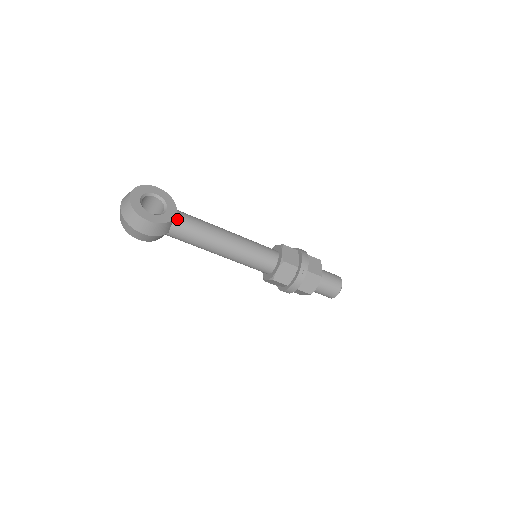
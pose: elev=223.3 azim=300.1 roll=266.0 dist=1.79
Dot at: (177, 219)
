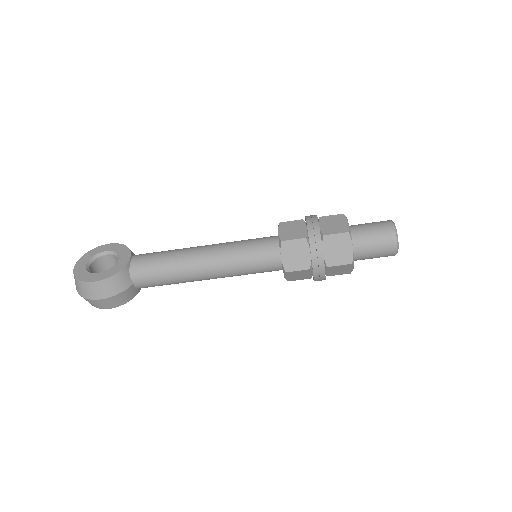
Dot at: (133, 264)
